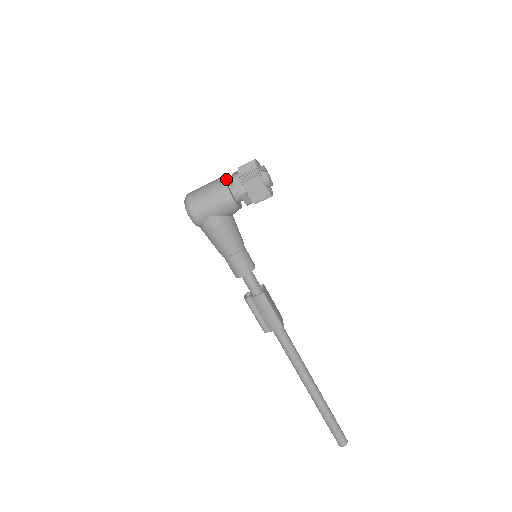
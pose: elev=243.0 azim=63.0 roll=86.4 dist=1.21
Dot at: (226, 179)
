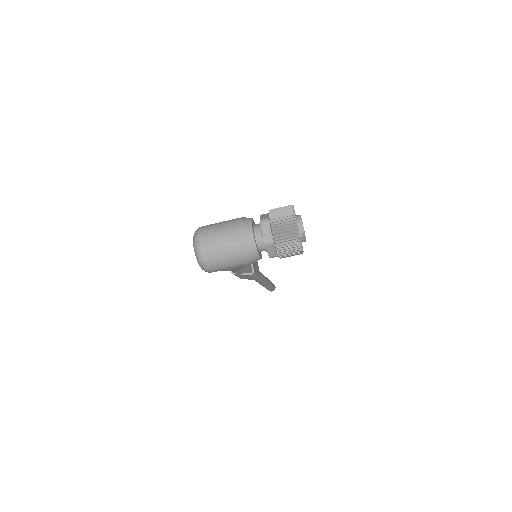
Dot at: (254, 237)
